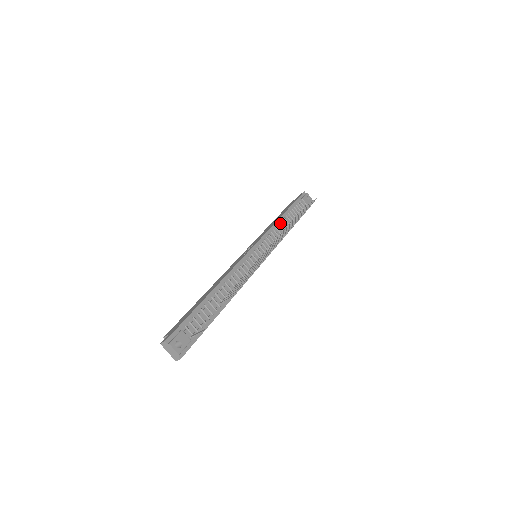
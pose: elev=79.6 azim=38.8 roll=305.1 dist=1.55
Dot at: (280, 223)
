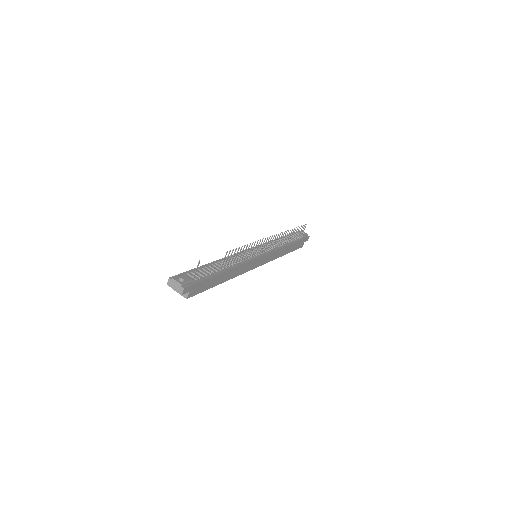
Dot at: (276, 241)
